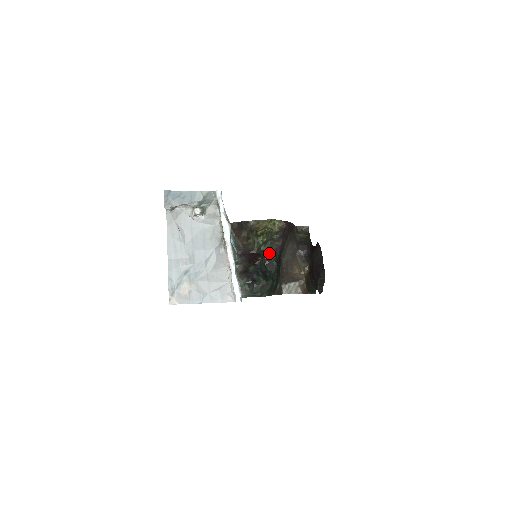
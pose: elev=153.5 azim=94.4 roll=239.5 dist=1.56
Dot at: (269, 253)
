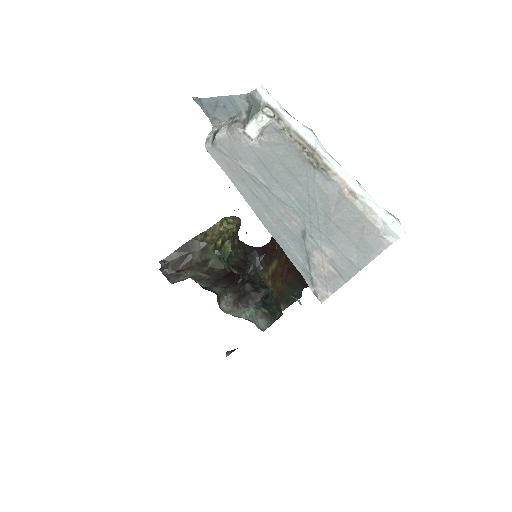
Dot at: (243, 264)
